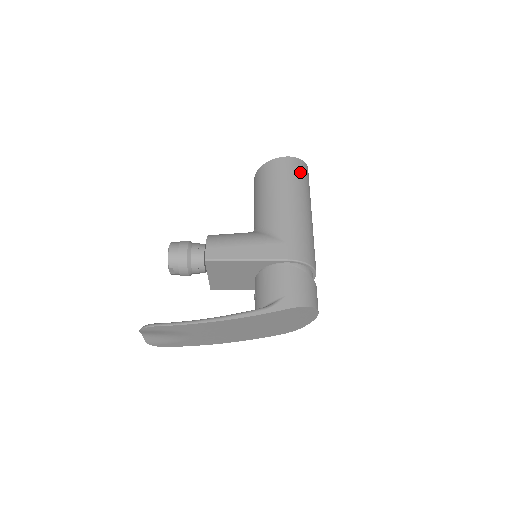
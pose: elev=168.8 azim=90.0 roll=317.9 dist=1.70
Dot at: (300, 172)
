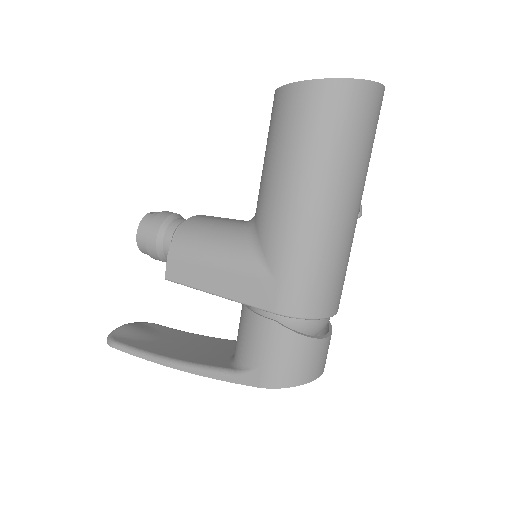
Dot at: (343, 117)
